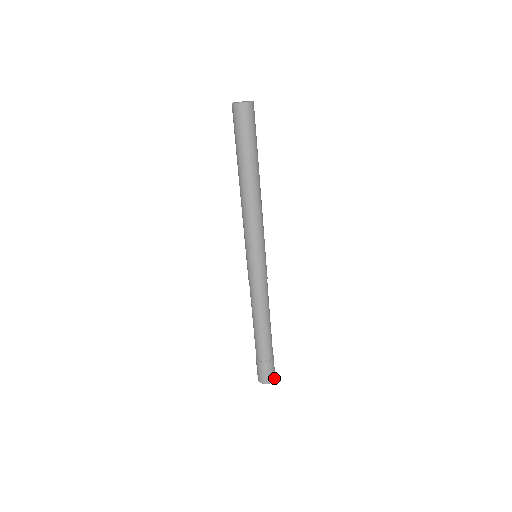
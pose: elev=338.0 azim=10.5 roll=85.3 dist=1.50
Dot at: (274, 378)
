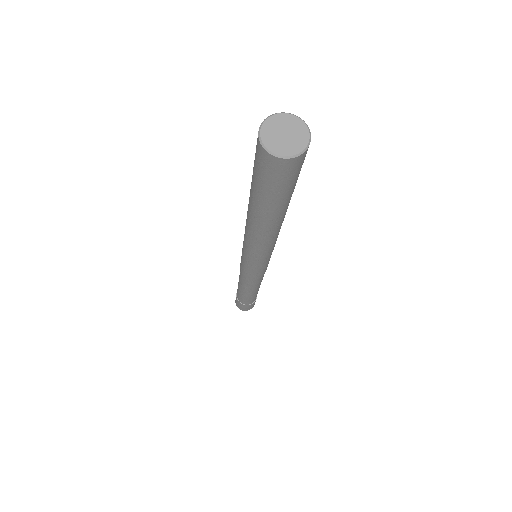
Dot at: occluded
